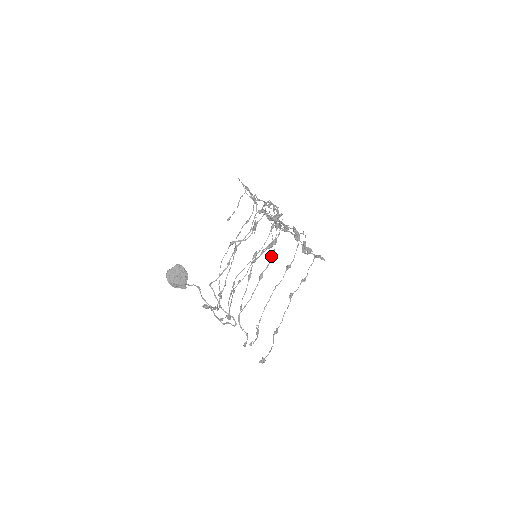
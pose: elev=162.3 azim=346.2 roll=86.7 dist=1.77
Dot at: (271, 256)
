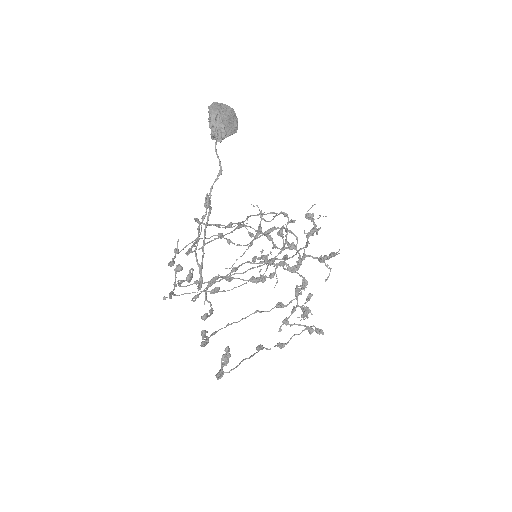
Dot at: (289, 257)
